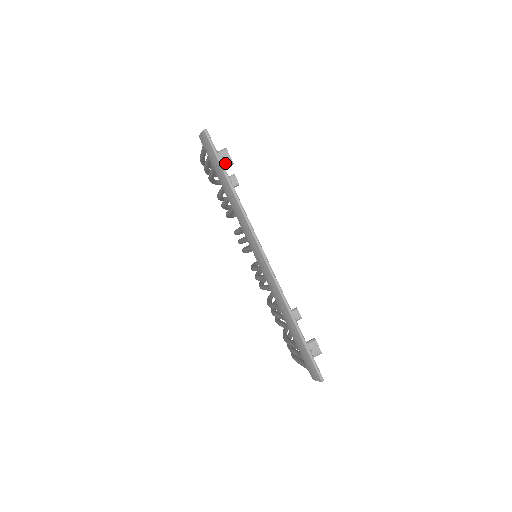
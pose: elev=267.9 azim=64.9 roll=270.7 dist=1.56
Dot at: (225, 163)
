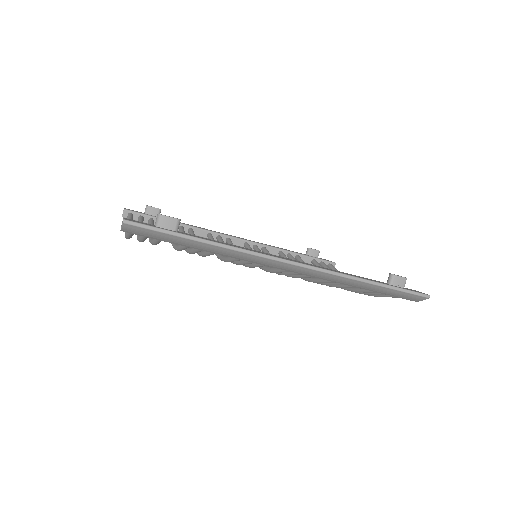
Dot at: (174, 228)
